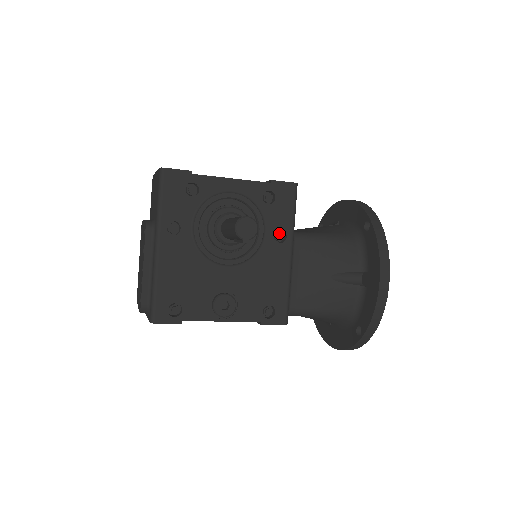
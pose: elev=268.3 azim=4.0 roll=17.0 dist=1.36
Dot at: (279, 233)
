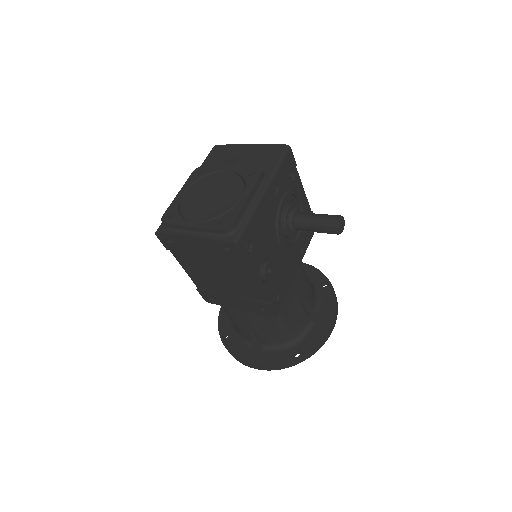
Dot at: (301, 248)
